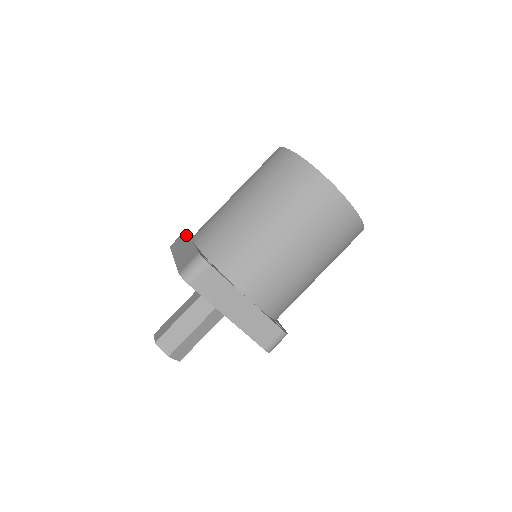
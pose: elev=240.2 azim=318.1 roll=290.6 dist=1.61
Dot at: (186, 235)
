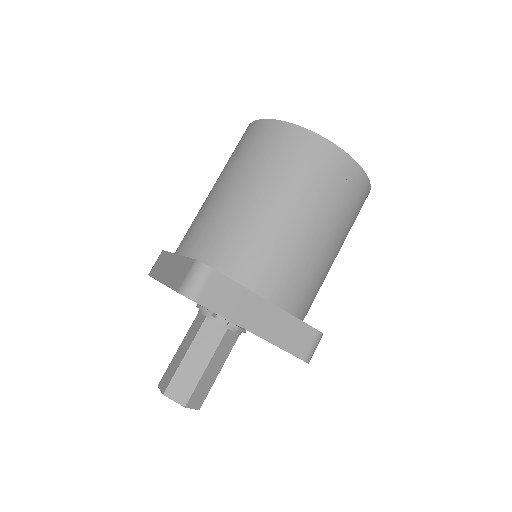
Dot at: (166, 254)
